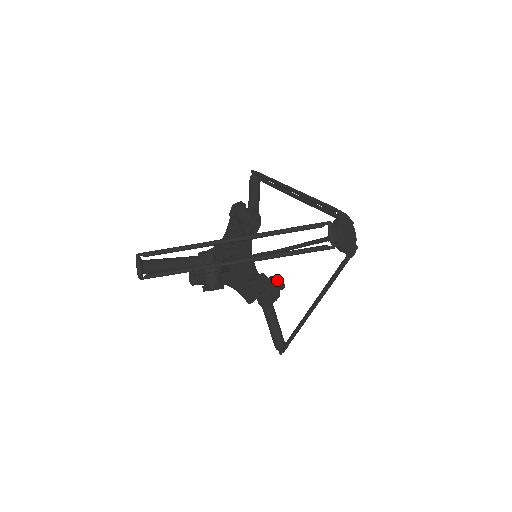
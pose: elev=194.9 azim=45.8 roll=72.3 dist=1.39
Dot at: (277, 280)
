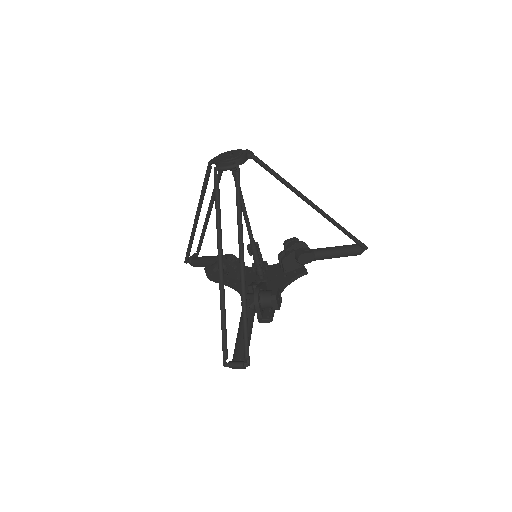
Dot at: (273, 290)
